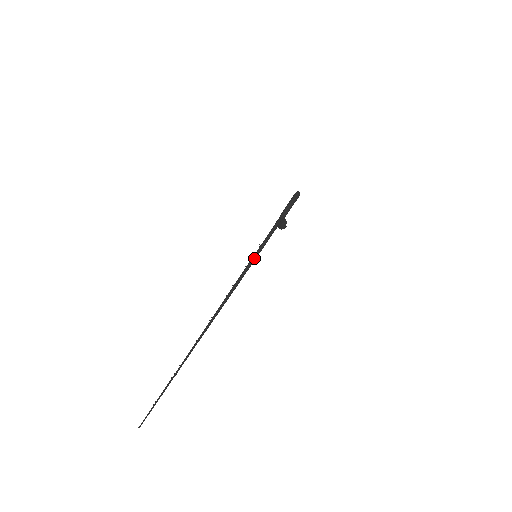
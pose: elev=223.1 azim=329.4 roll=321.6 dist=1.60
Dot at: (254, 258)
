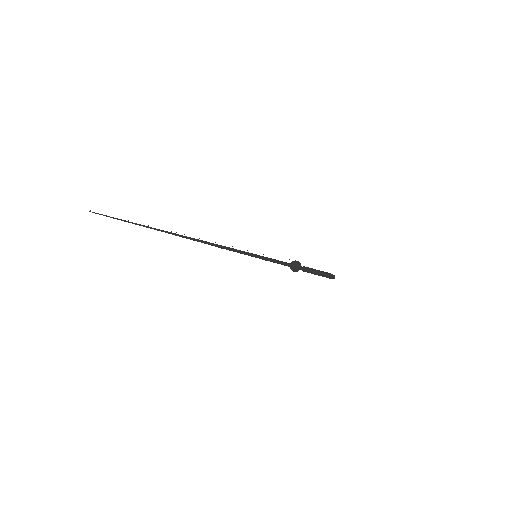
Dot at: (253, 254)
